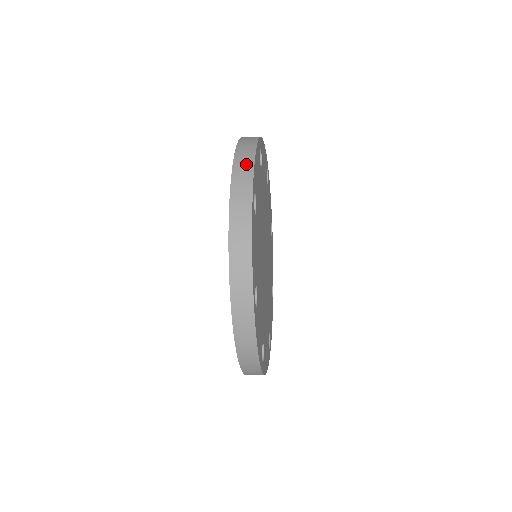
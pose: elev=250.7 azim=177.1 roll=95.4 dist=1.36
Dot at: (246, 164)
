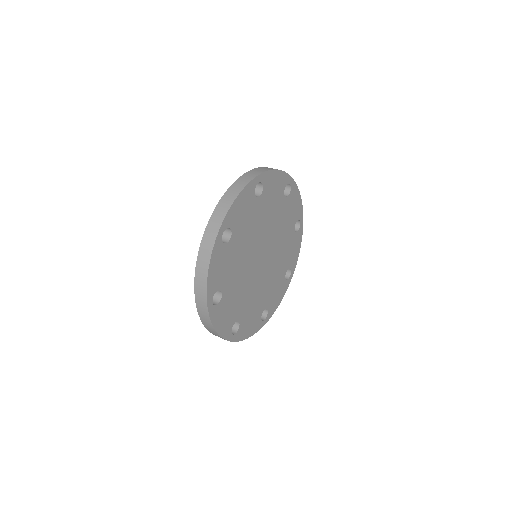
Dot at: (202, 283)
